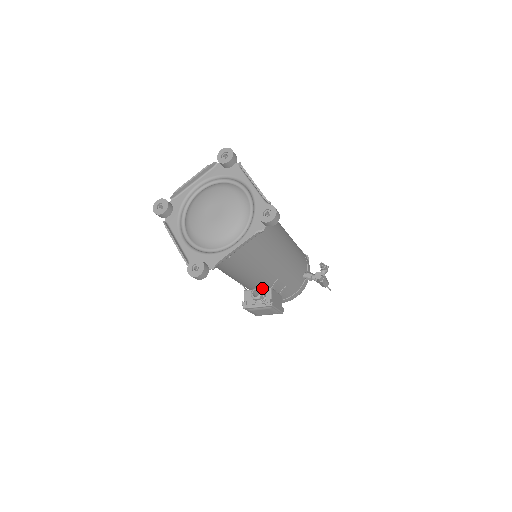
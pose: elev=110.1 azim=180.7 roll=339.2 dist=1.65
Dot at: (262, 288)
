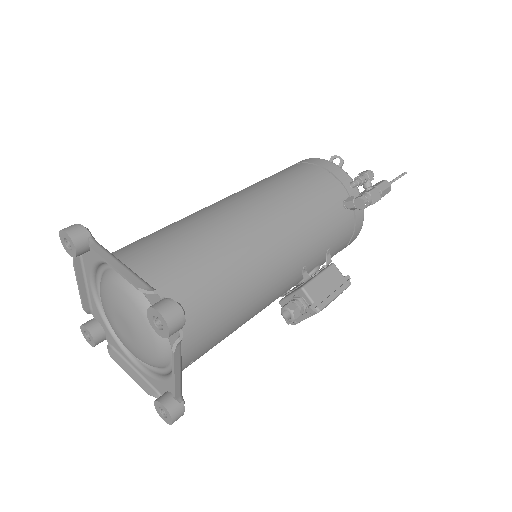
Dot at: (293, 292)
